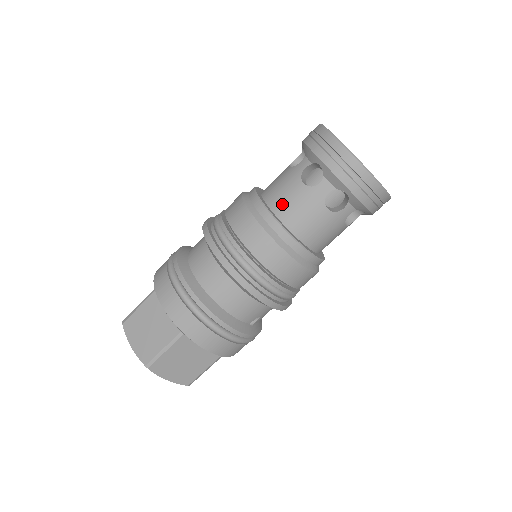
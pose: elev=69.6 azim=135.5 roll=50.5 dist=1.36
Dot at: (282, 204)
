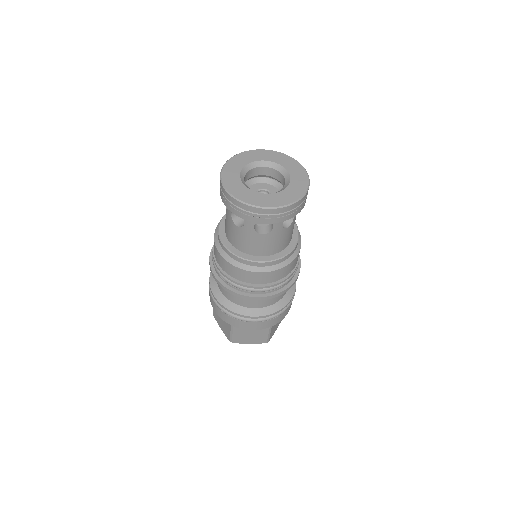
Dot at: (261, 250)
